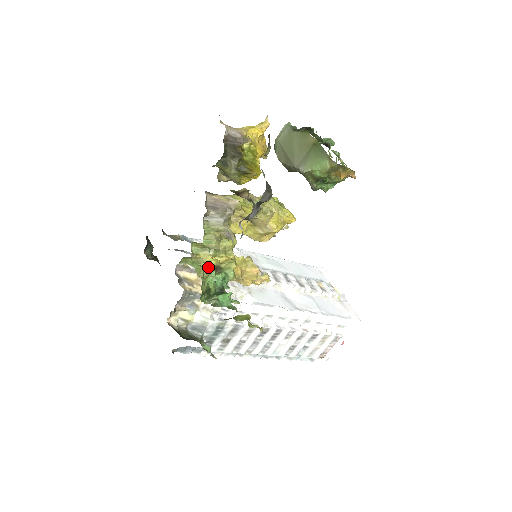
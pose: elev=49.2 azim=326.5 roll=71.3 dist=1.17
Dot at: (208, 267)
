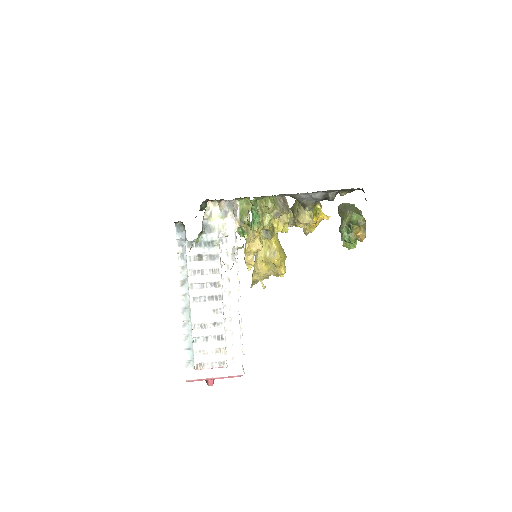
Dot at: occluded
